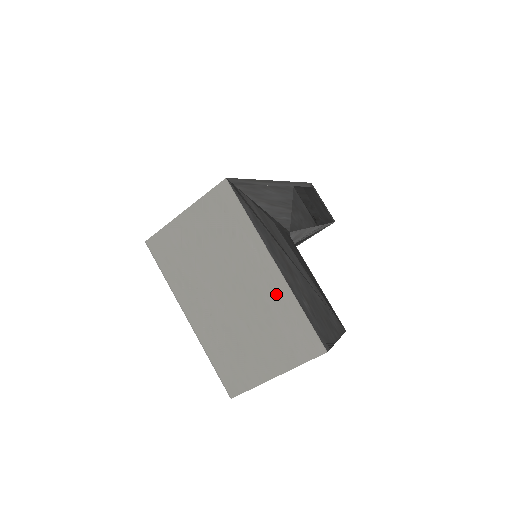
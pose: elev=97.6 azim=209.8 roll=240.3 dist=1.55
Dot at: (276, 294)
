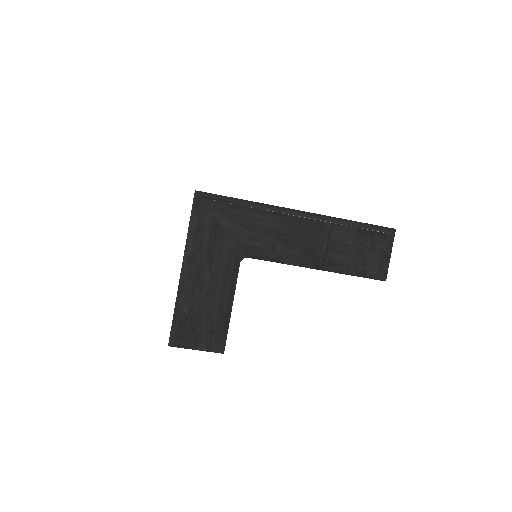
Dot at: occluded
